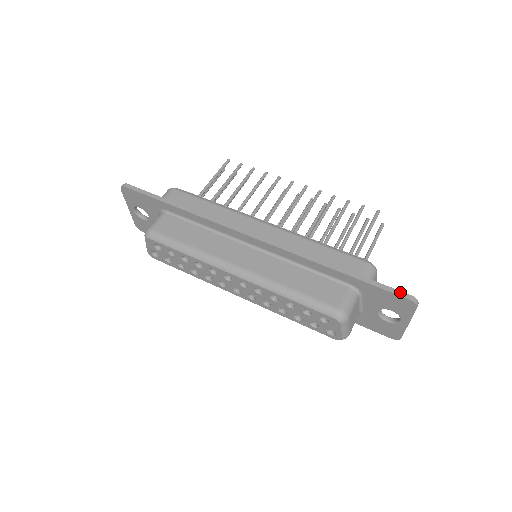
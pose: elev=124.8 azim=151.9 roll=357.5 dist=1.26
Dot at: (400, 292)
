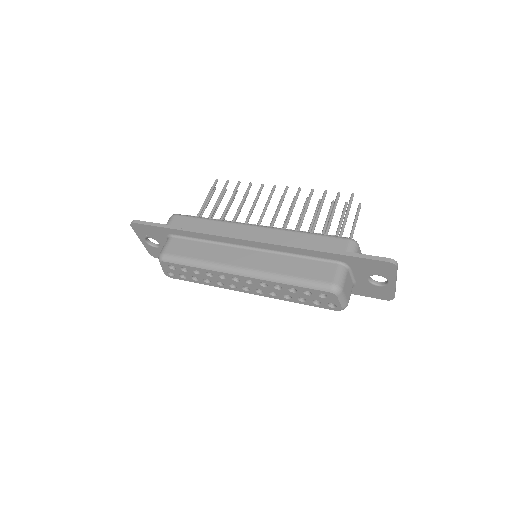
Dot at: (380, 258)
